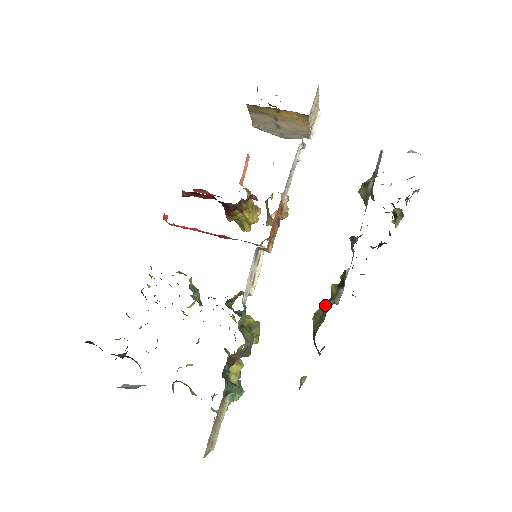
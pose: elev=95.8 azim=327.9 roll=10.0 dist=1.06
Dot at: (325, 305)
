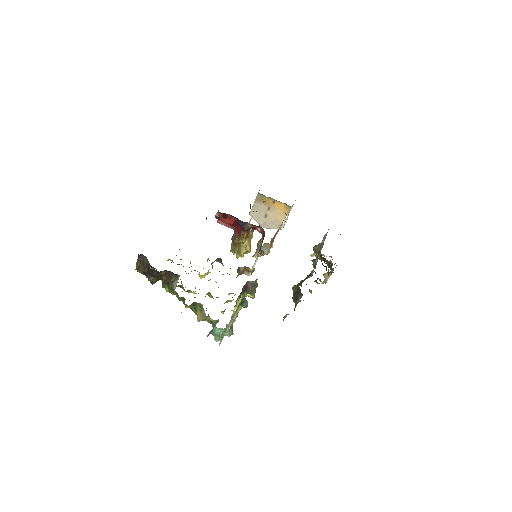
Dot at: (300, 282)
